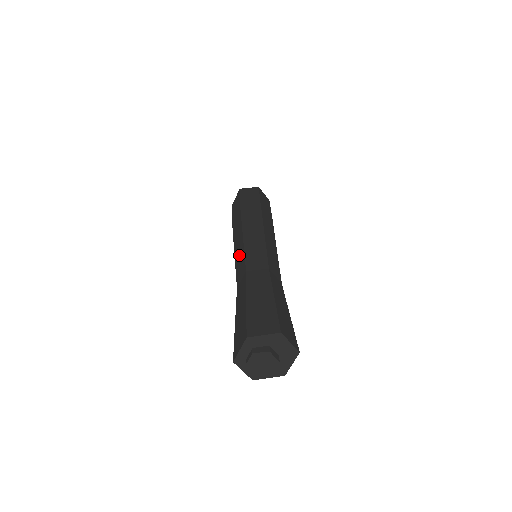
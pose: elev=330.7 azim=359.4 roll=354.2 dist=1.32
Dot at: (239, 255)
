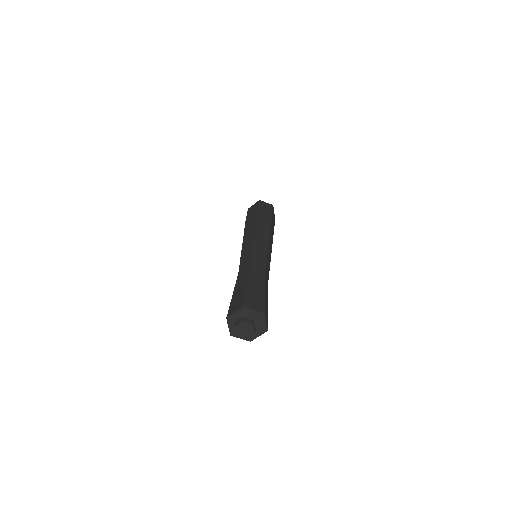
Dot at: occluded
